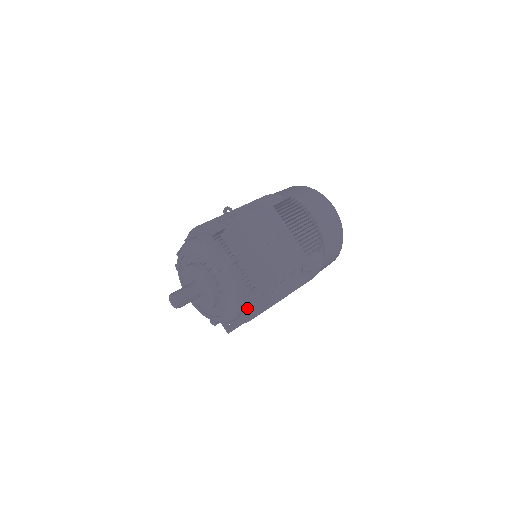
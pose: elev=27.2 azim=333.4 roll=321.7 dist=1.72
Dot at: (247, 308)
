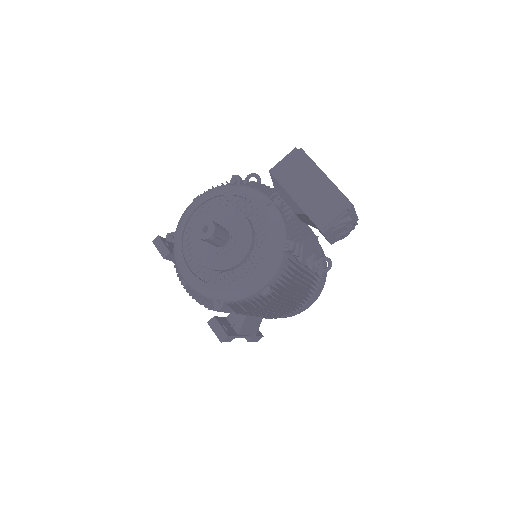
Dot at: (284, 270)
